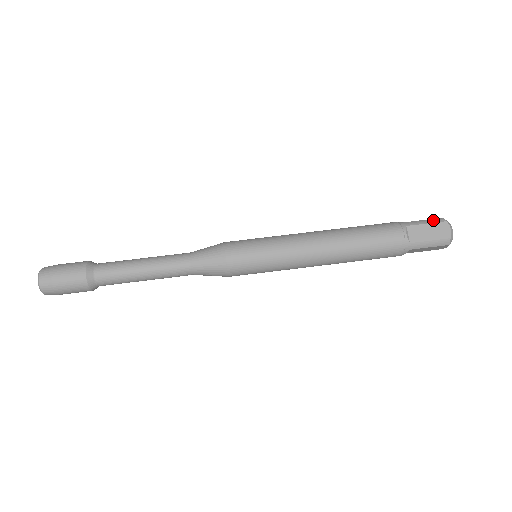
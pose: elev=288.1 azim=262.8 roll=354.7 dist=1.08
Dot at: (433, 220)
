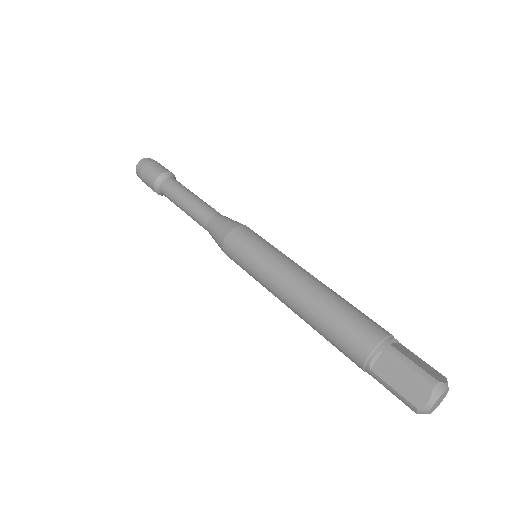
Dot at: (420, 373)
